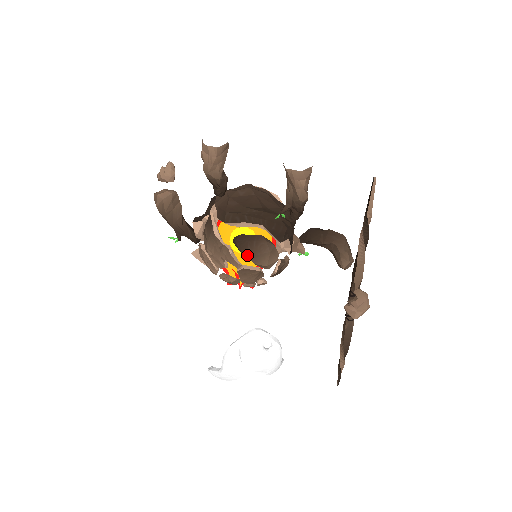
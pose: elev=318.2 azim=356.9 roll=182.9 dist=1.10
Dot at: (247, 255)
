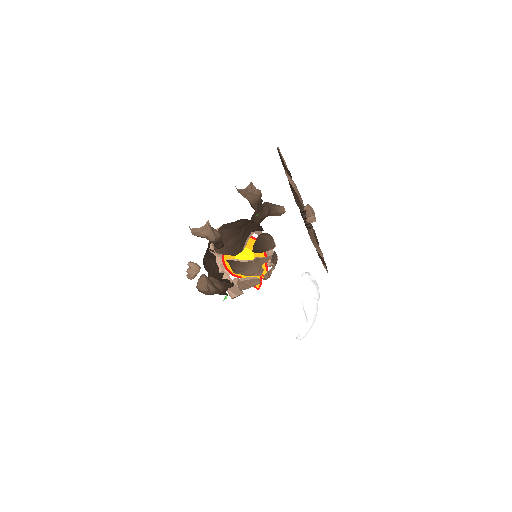
Dot at: (266, 250)
